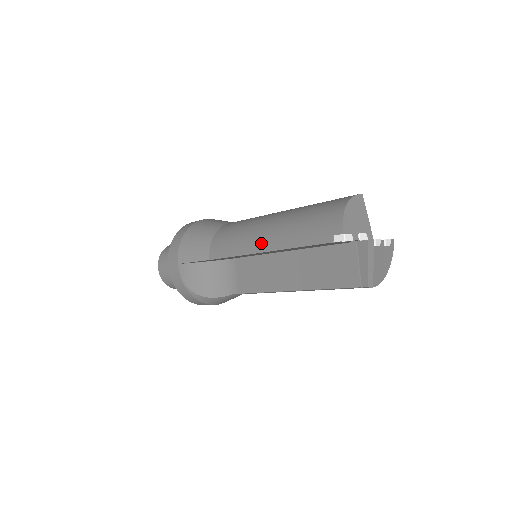
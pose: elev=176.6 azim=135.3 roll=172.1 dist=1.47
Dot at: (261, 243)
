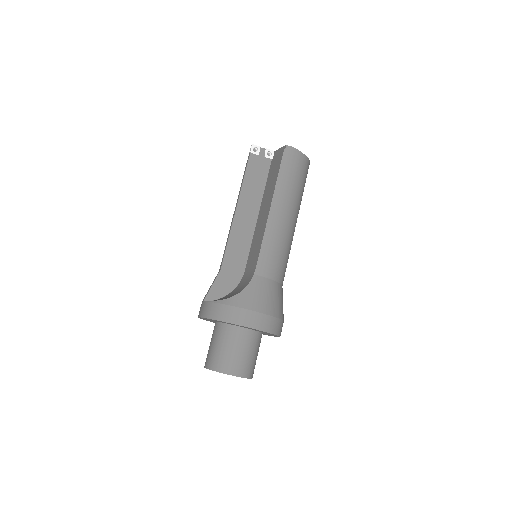
Dot at: occluded
